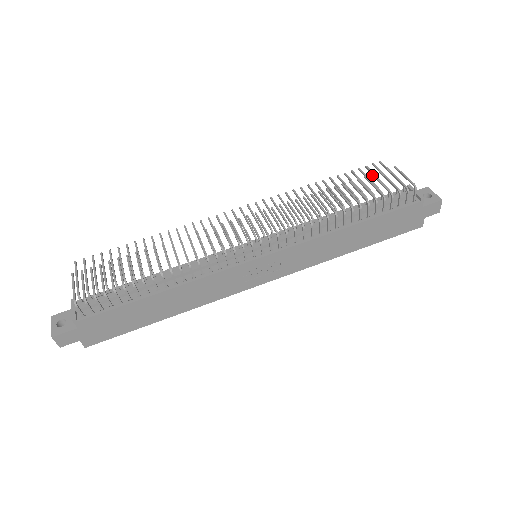
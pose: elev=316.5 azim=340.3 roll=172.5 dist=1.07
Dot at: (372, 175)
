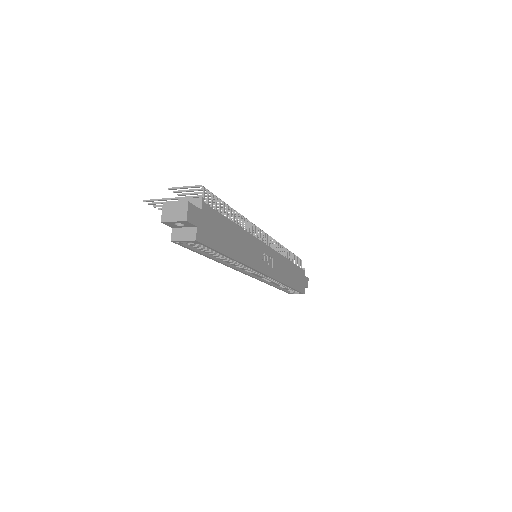
Dot at: occluded
